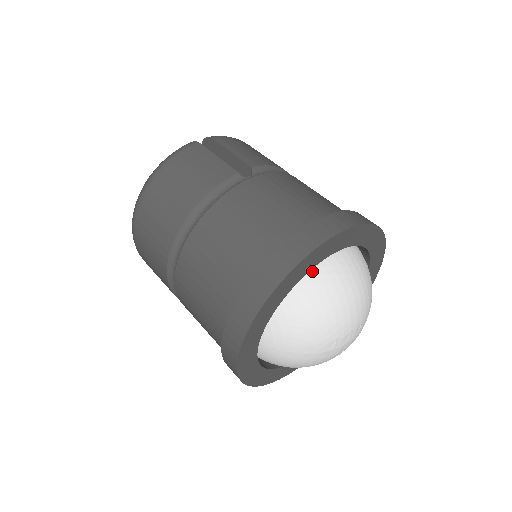
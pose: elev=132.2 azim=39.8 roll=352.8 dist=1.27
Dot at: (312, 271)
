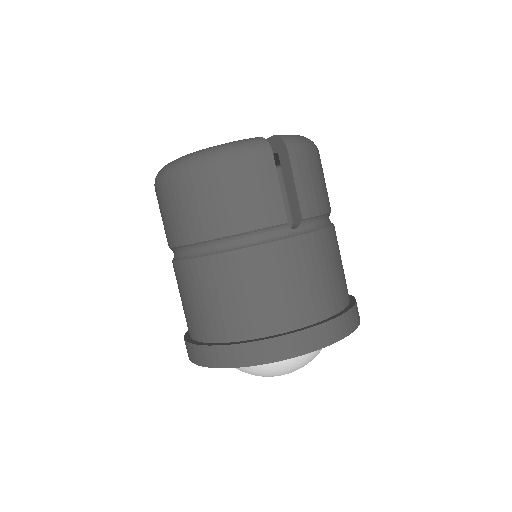
Dot at: occluded
